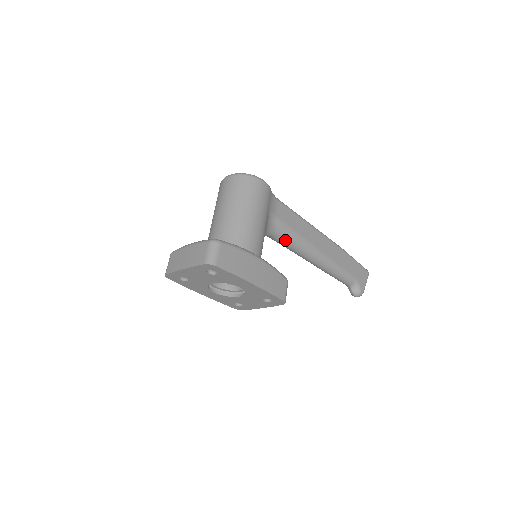
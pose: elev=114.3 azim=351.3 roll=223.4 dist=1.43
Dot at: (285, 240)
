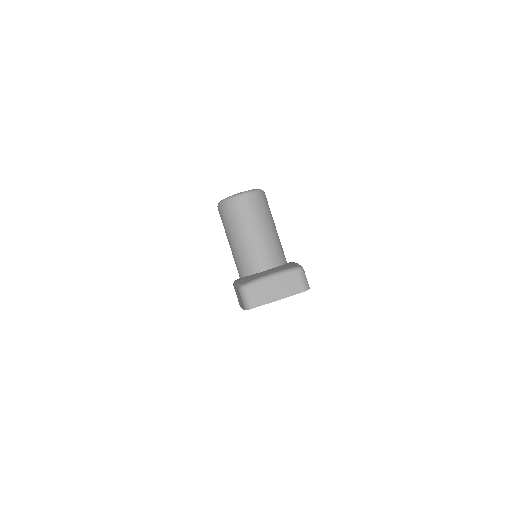
Dot at: occluded
